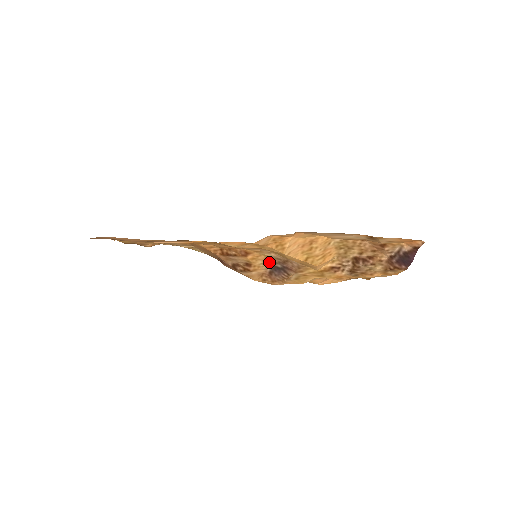
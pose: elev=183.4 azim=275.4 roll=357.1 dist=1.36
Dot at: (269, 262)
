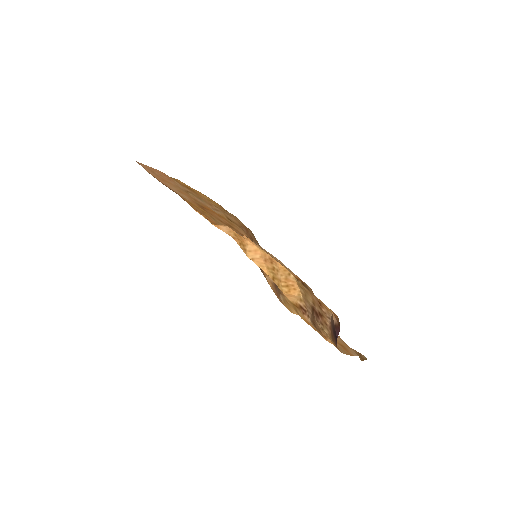
Dot at: occluded
